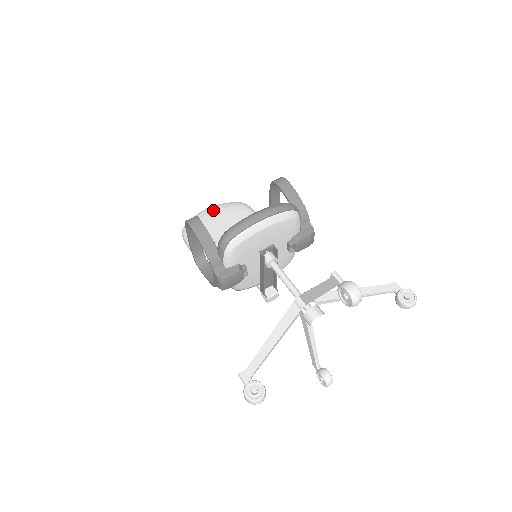
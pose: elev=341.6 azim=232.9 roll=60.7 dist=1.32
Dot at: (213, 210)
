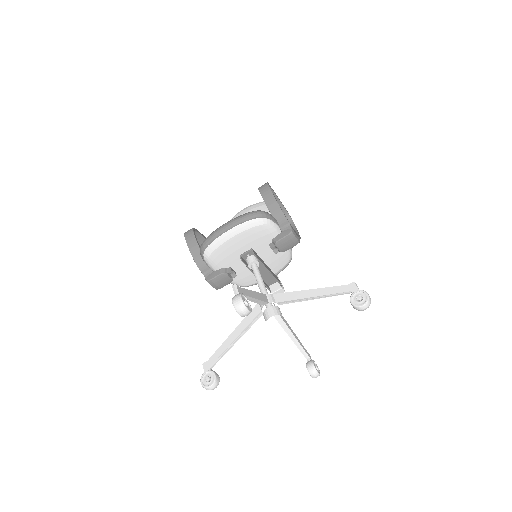
Dot at: (246, 211)
